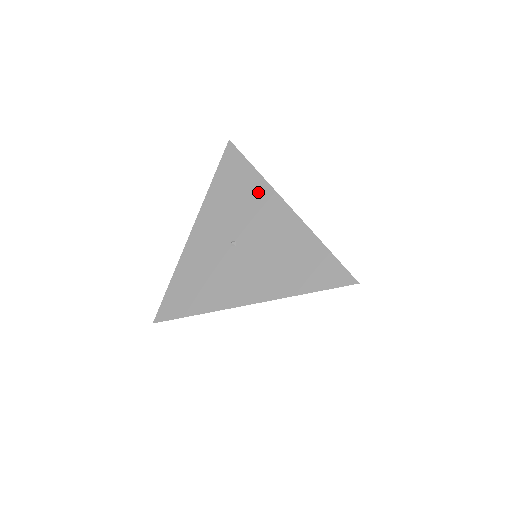
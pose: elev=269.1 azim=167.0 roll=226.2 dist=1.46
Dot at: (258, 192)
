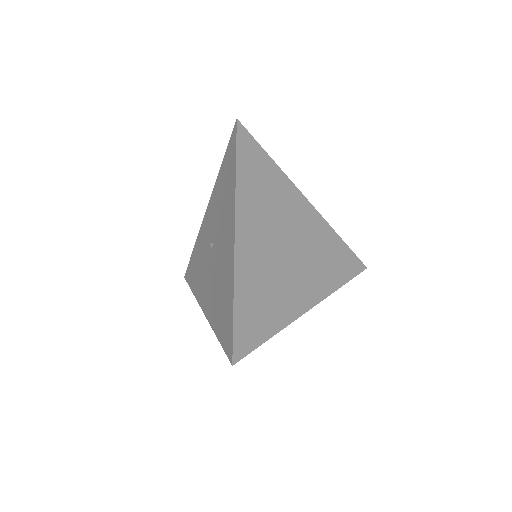
Dot at: (230, 201)
